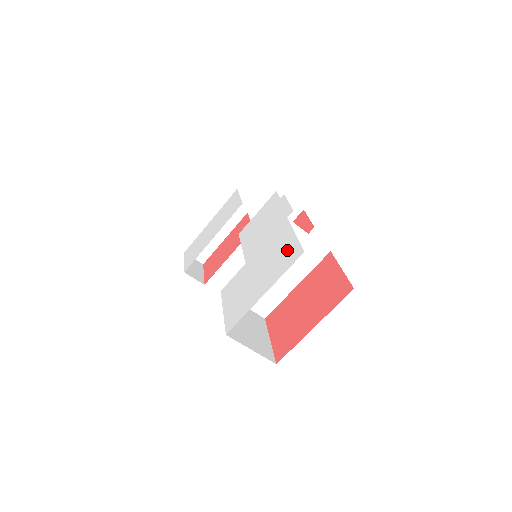
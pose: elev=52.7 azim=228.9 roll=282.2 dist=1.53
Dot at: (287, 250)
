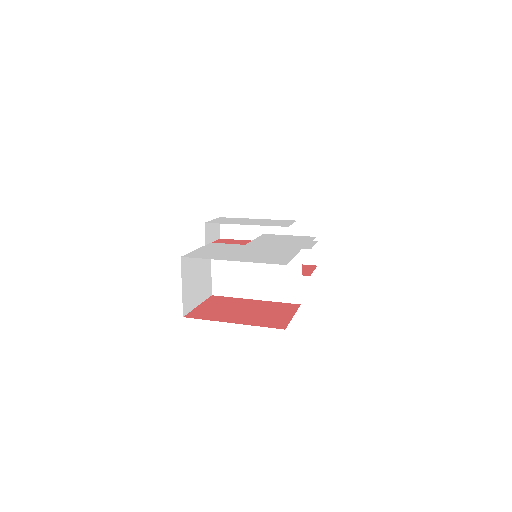
Dot at: (278, 257)
